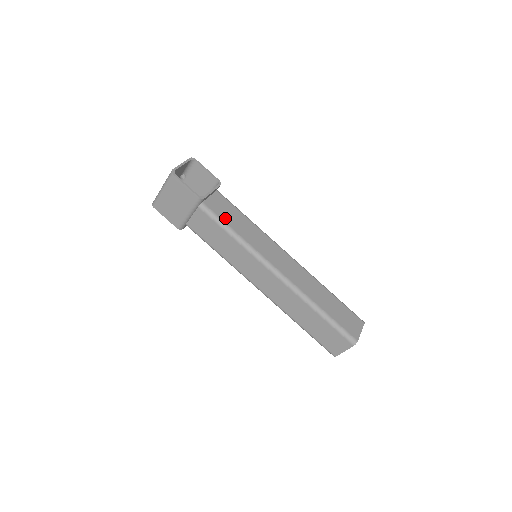
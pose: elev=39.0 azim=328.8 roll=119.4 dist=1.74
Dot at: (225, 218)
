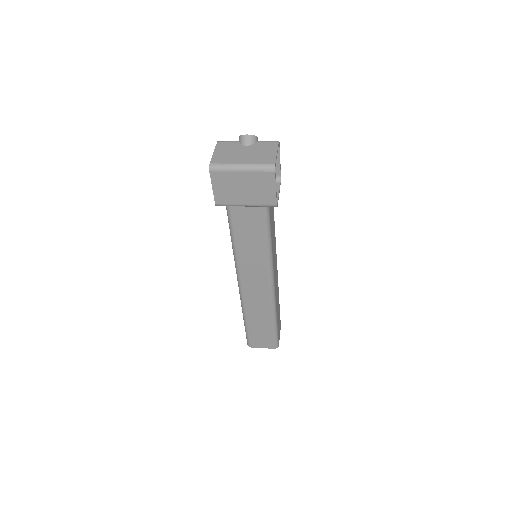
Dot at: (271, 225)
